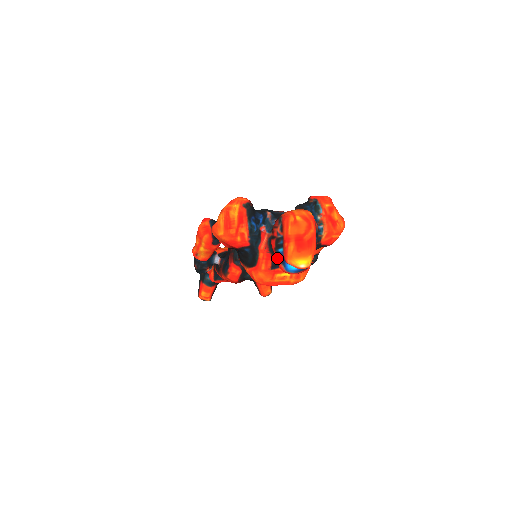
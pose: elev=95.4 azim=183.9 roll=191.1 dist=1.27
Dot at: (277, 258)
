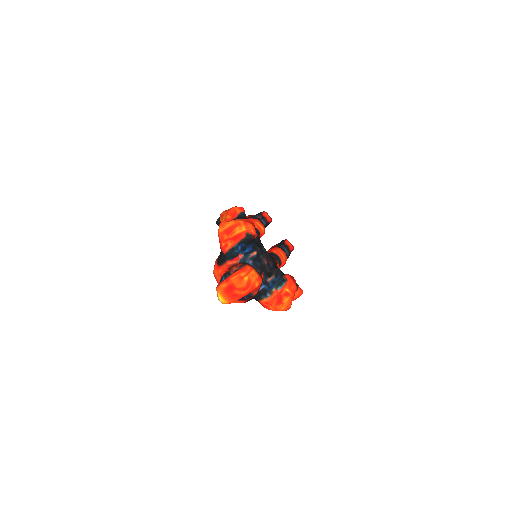
Dot at: (220, 279)
